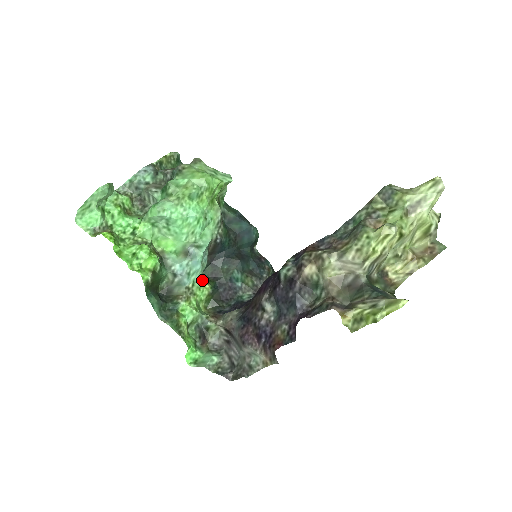
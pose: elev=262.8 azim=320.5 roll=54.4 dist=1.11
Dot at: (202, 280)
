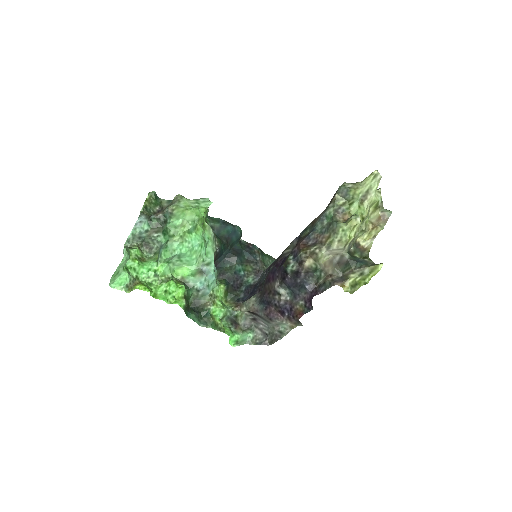
Dot at: (217, 284)
